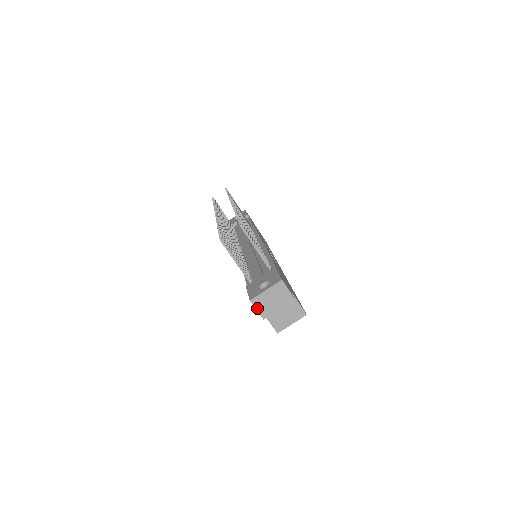
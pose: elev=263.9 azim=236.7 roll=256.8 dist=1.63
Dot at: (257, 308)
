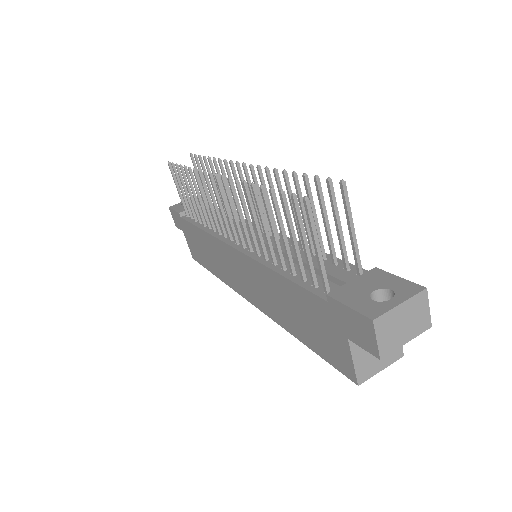
Dot at: (378, 336)
